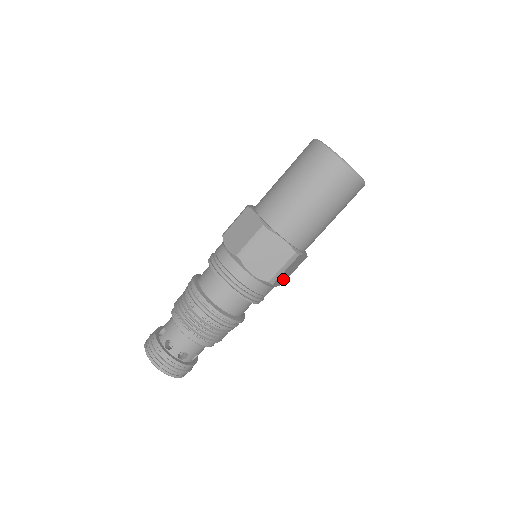
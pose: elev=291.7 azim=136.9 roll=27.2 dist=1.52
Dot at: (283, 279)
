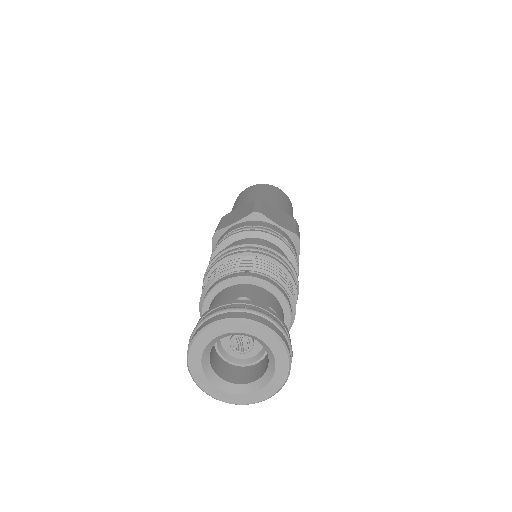
Dot at: occluded
